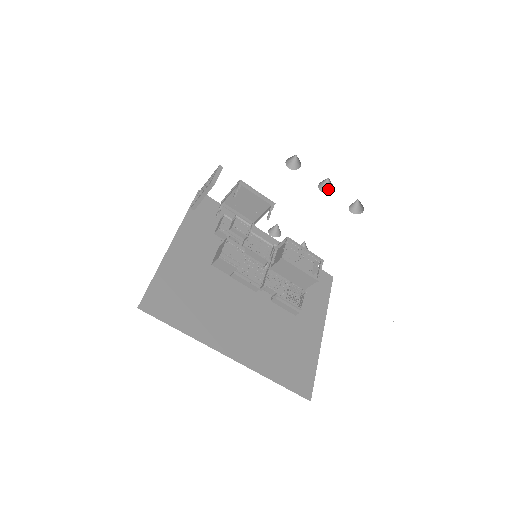
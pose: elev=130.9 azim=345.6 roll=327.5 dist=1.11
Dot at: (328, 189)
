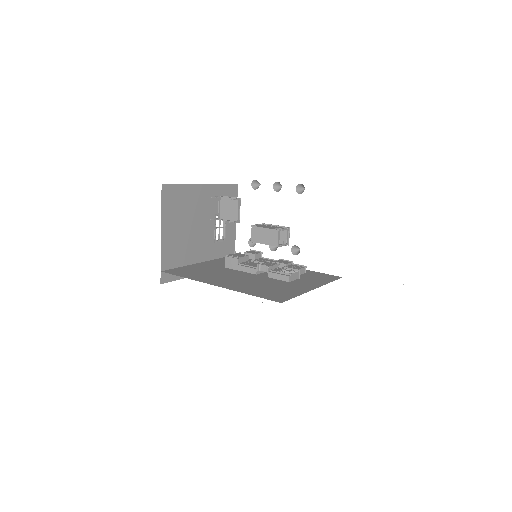
Dot at: occluded
